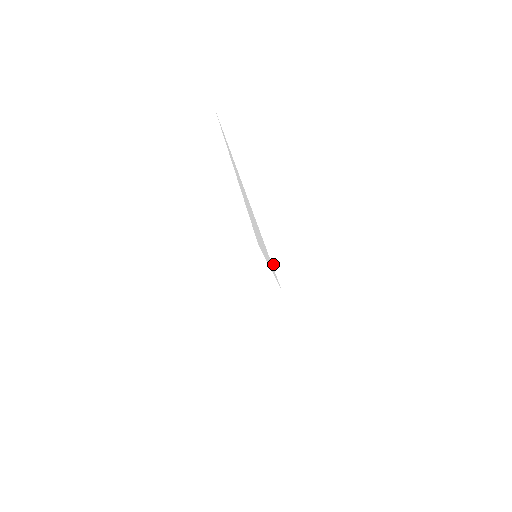
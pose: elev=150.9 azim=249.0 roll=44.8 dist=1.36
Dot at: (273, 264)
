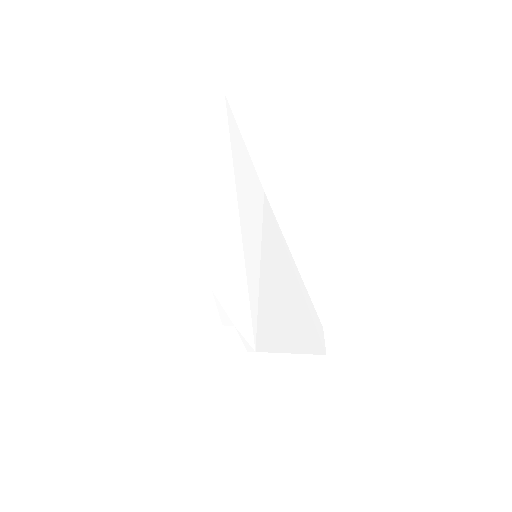
Dot at: (235, 327)
